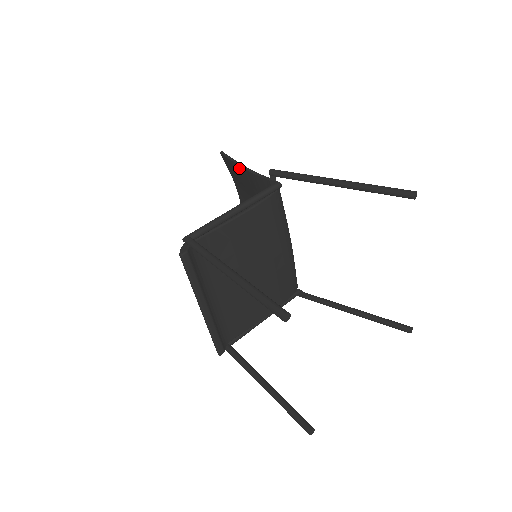
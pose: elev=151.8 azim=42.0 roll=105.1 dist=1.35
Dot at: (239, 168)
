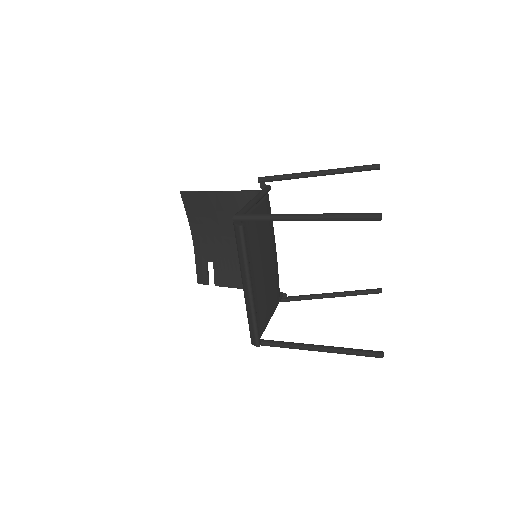
Dot at: (210, 195)
